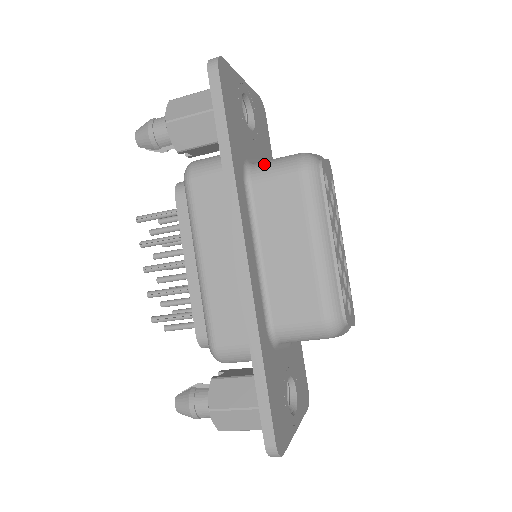
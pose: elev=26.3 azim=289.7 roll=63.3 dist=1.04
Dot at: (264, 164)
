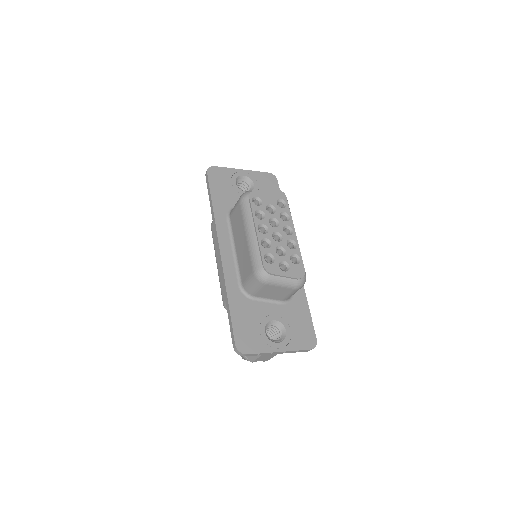
Dot at: occluded
